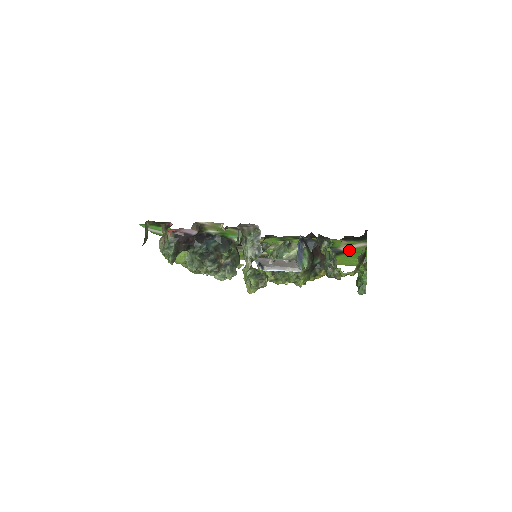
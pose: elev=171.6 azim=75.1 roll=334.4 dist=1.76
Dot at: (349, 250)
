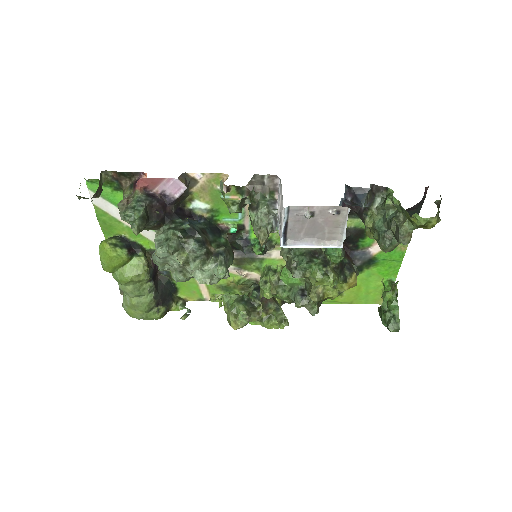
Dot at: (381, 254)
